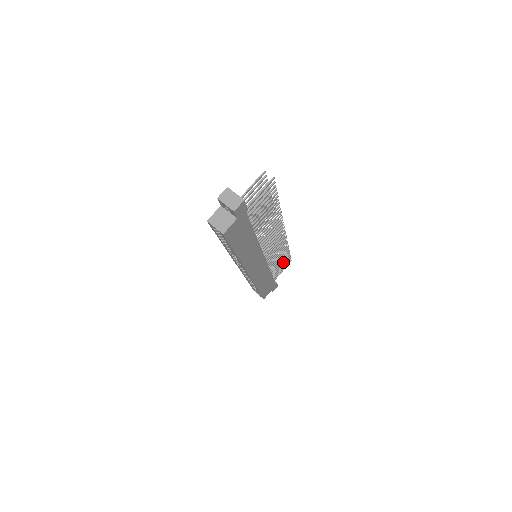
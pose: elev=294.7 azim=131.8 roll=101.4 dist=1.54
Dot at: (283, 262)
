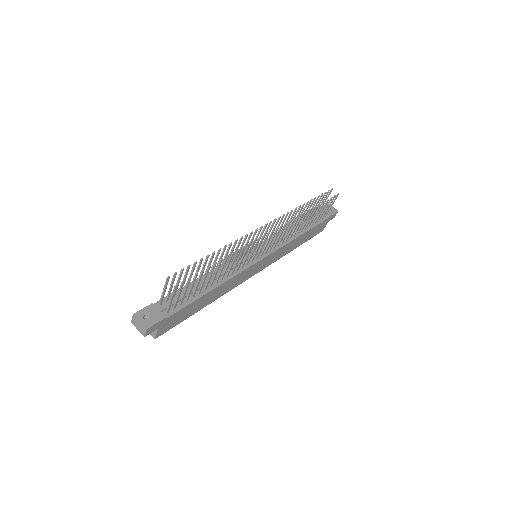
Dot at: (320, 210)
